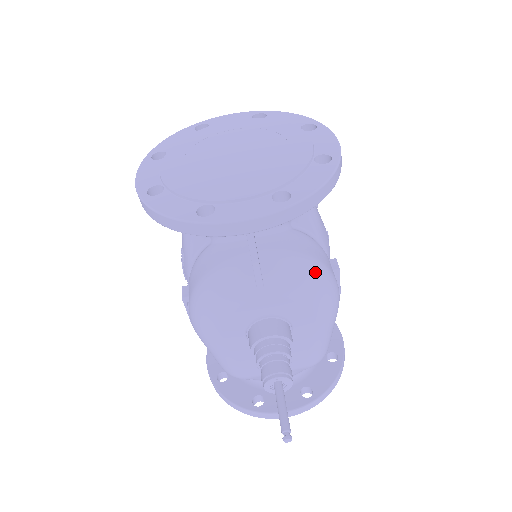
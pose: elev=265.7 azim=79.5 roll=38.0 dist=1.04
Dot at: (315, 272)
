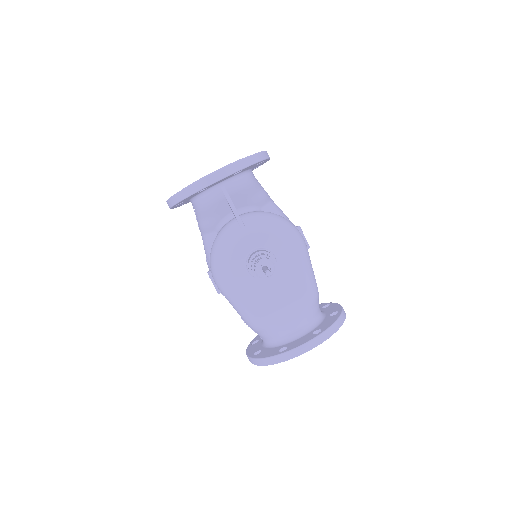
Dot at: (276, 217)
